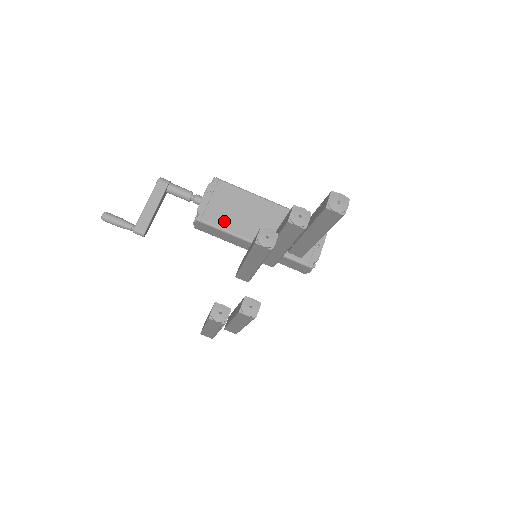
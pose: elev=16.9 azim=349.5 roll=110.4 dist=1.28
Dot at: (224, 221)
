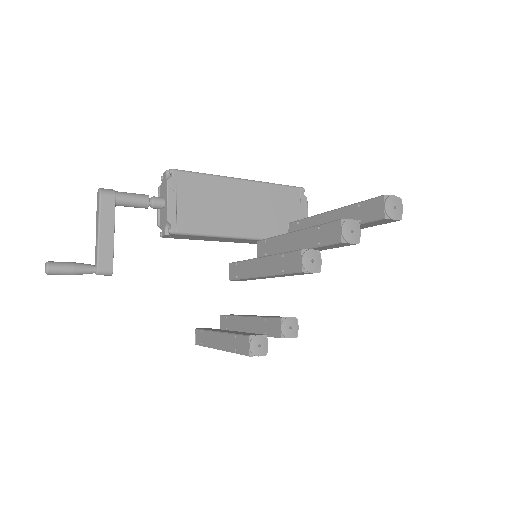
Dot at: (202, 223)
